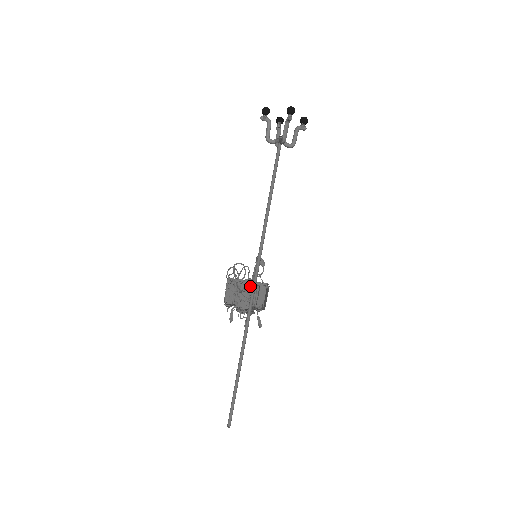
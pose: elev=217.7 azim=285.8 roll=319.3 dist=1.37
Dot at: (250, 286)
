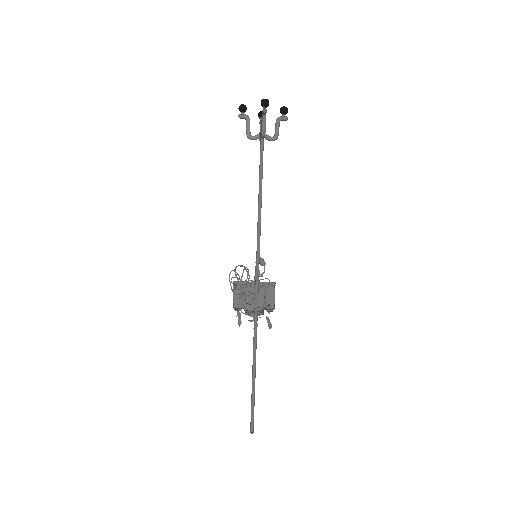
Dot at: (254, 287)
